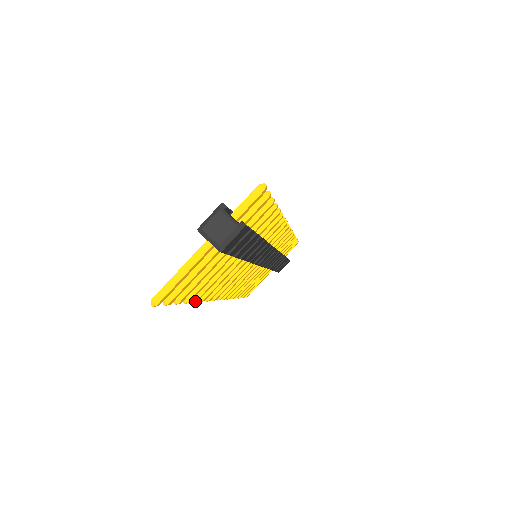
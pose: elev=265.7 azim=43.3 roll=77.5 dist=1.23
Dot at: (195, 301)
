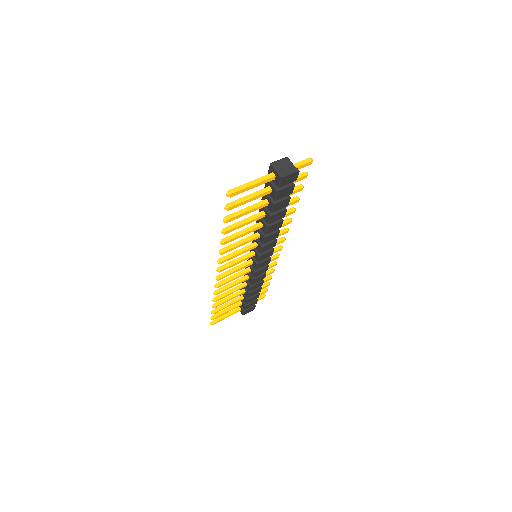
Dot at: (224, 242)
